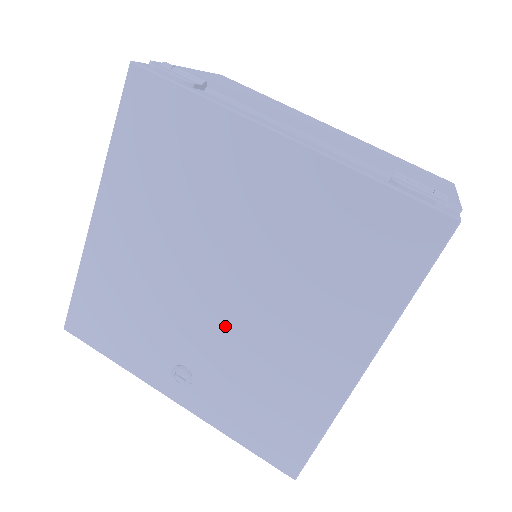
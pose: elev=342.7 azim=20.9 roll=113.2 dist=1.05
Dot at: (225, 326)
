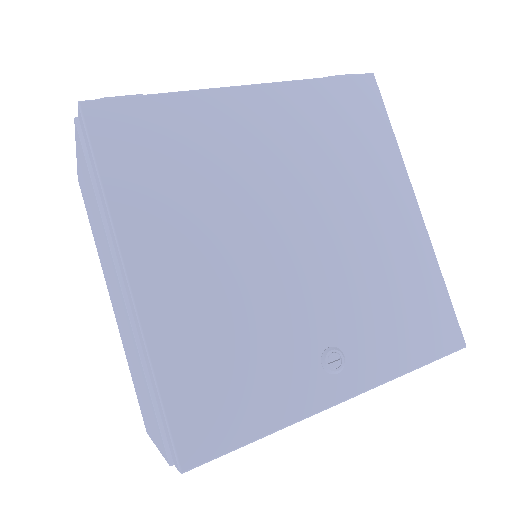
Dot at: (325, 268)
